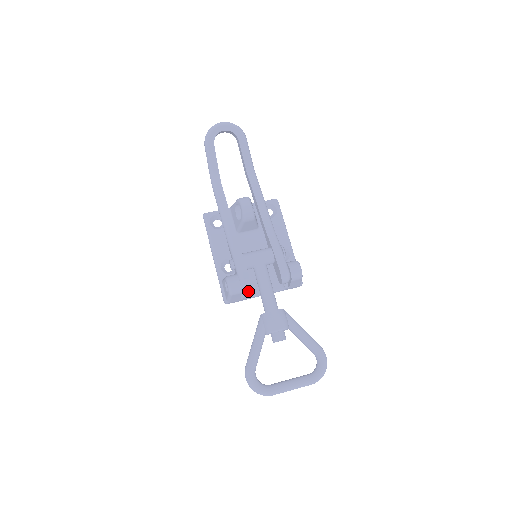
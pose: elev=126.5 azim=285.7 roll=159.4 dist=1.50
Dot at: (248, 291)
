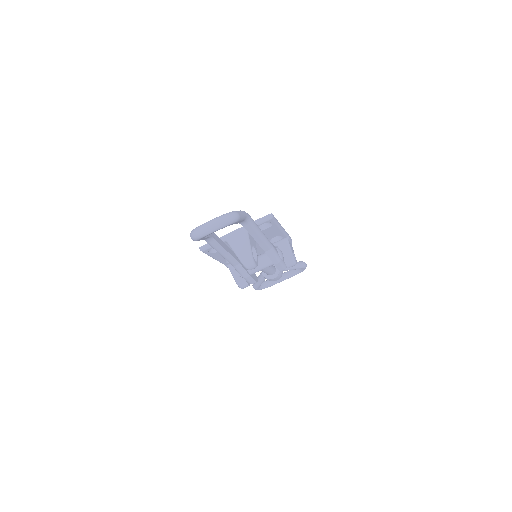
Dot at: occluded
